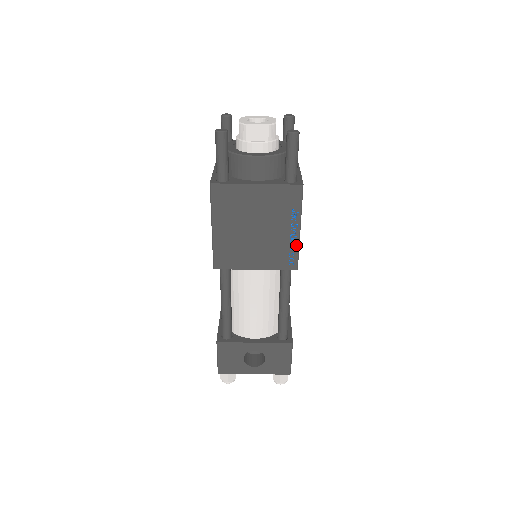
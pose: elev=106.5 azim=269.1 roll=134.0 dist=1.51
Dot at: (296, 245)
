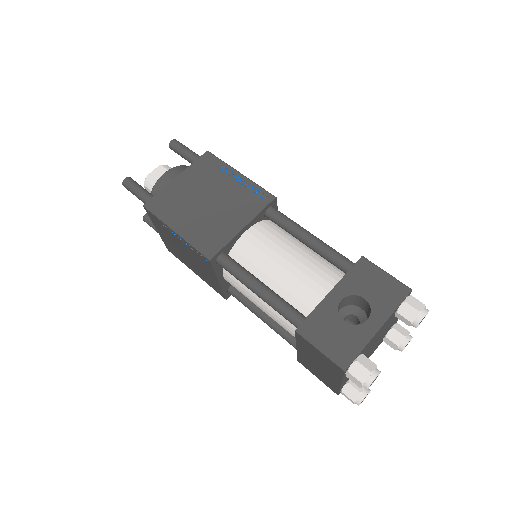
Dot at: (251, 184)
